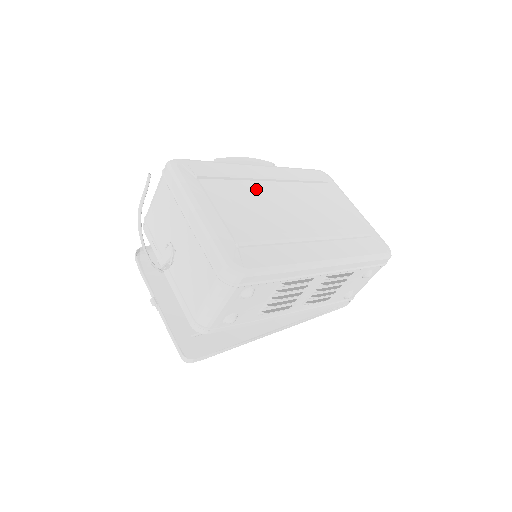
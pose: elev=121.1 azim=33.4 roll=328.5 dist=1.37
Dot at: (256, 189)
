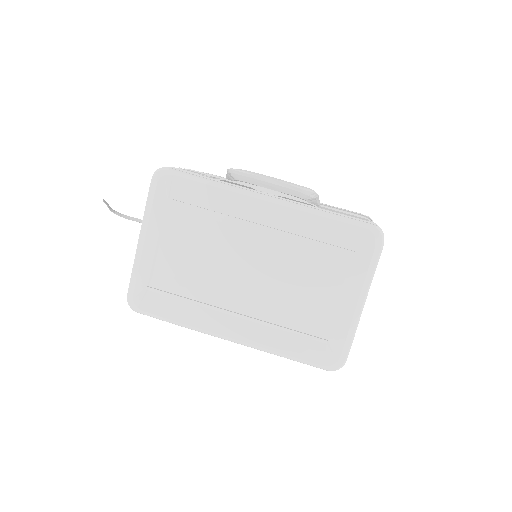
Dot at: (228, 234)
